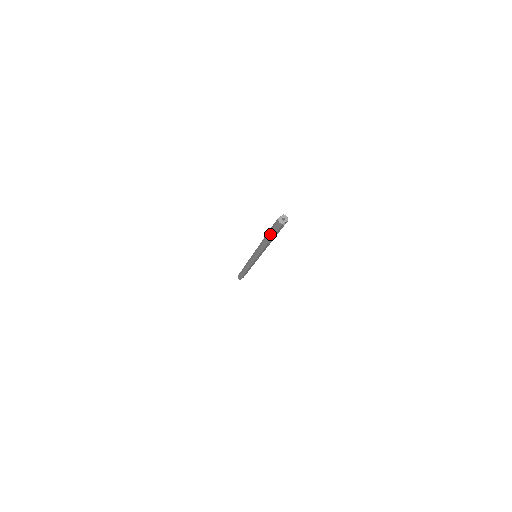
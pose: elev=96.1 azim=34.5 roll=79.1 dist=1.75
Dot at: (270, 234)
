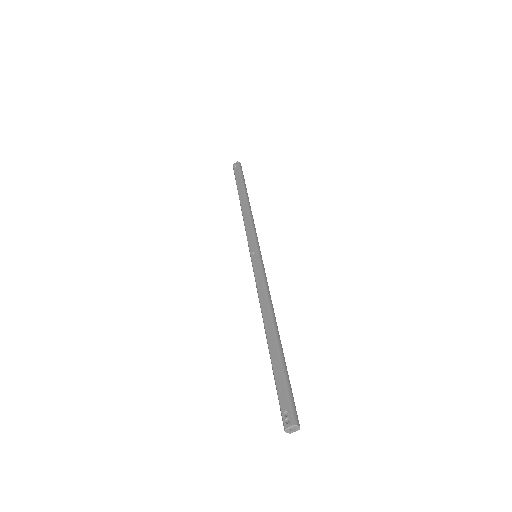
Dot at: (274, 372)
